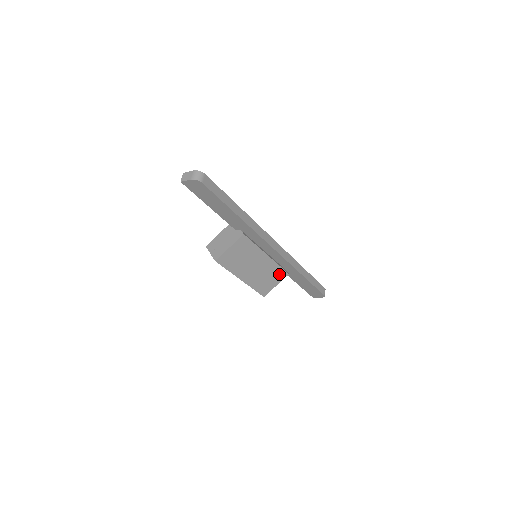
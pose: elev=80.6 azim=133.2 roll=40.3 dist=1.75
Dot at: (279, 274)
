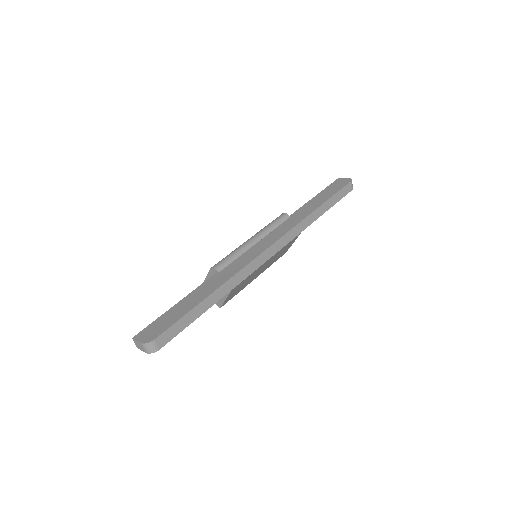
Dot at: (290, 242)
